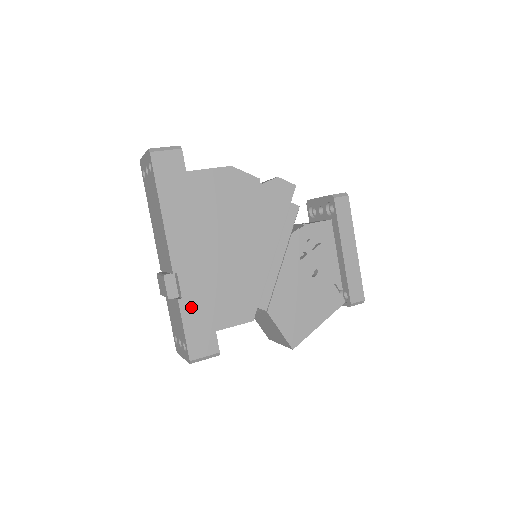
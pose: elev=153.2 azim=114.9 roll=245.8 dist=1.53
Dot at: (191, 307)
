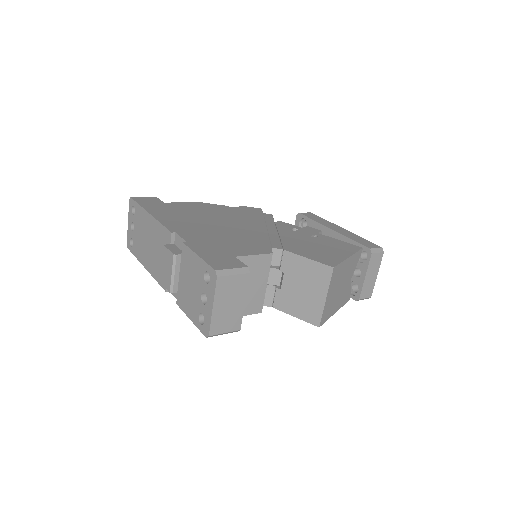
Dot at: (199, 246)
